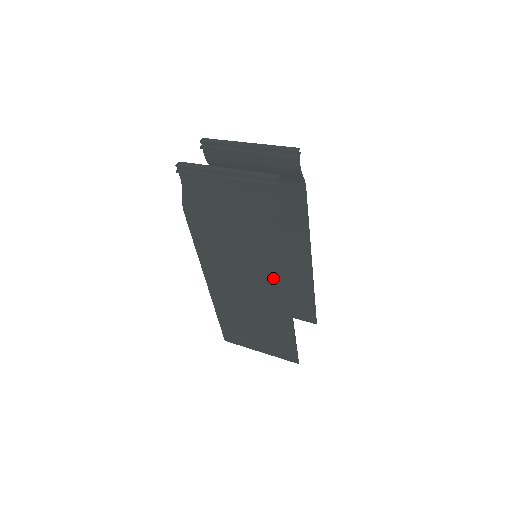
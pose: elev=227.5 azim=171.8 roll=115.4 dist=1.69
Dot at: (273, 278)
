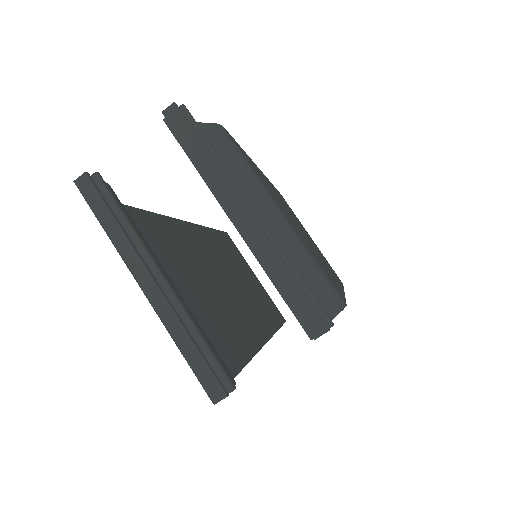
Dot at: occluded
